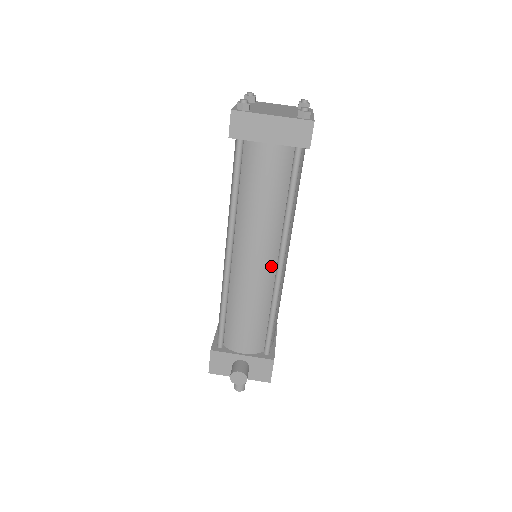
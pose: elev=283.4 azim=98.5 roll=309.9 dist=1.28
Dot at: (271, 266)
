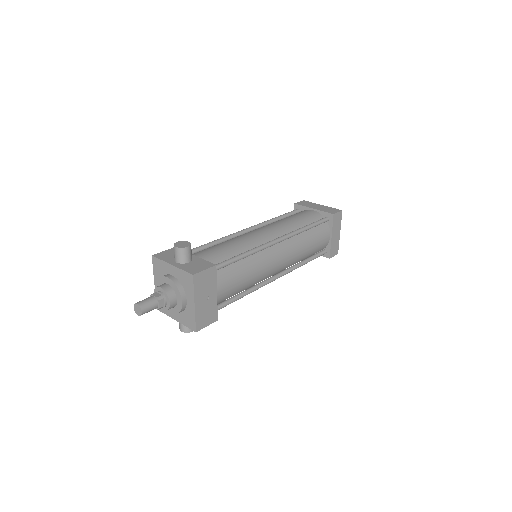
Dot at: (269, 239)
